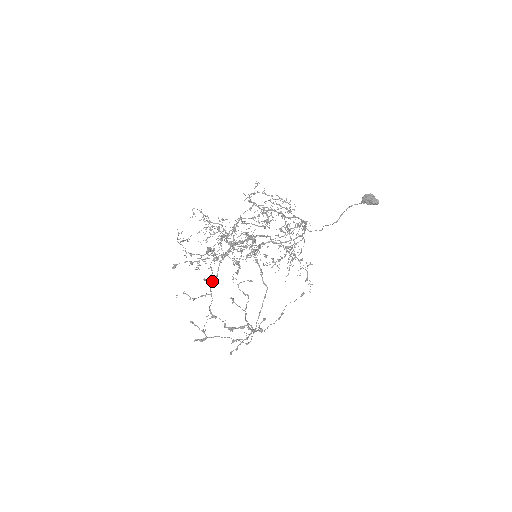
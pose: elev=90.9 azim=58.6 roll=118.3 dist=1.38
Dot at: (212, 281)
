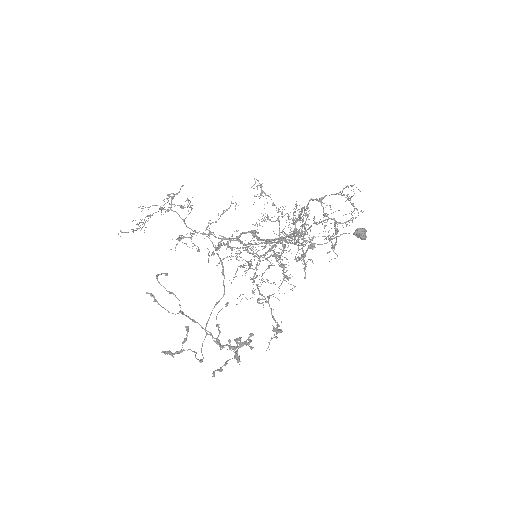
Dot at: (254, 280)
